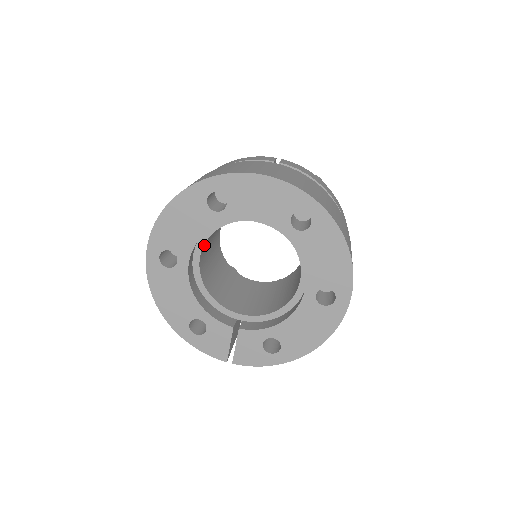
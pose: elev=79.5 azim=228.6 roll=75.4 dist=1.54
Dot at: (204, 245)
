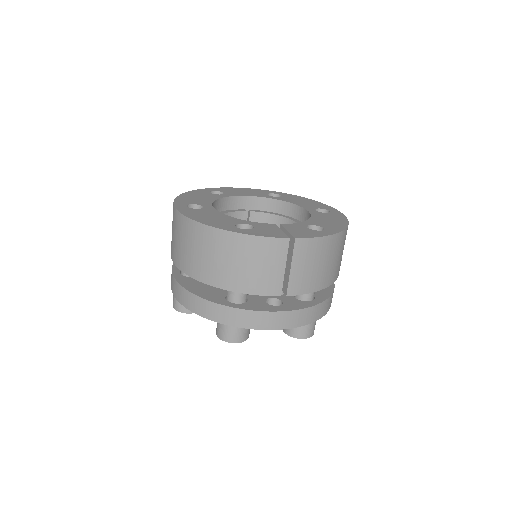
Dot at: occluded
